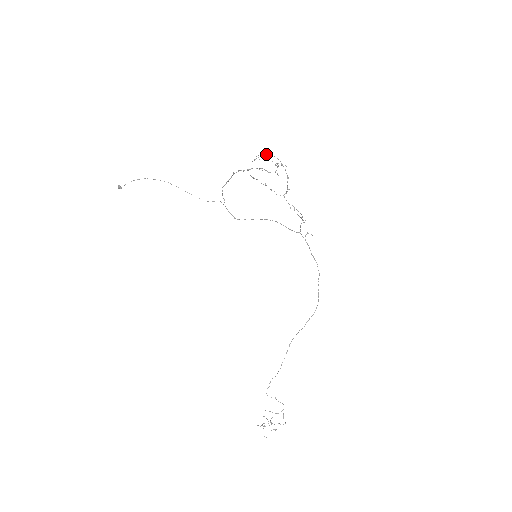
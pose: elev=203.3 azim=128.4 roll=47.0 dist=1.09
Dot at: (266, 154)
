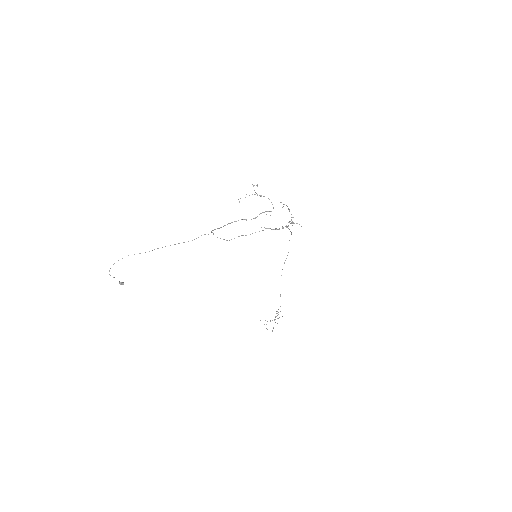
Dot at: (272, 204)
